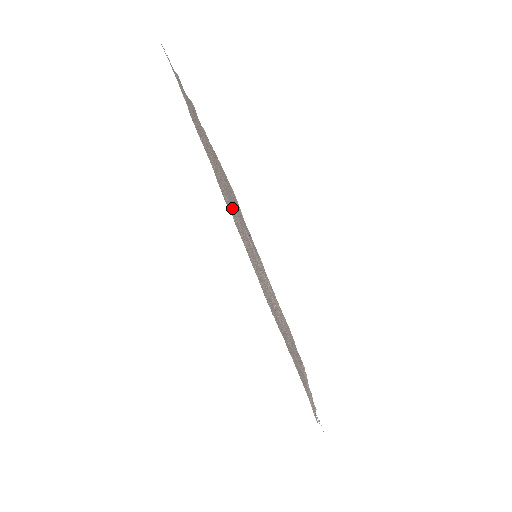
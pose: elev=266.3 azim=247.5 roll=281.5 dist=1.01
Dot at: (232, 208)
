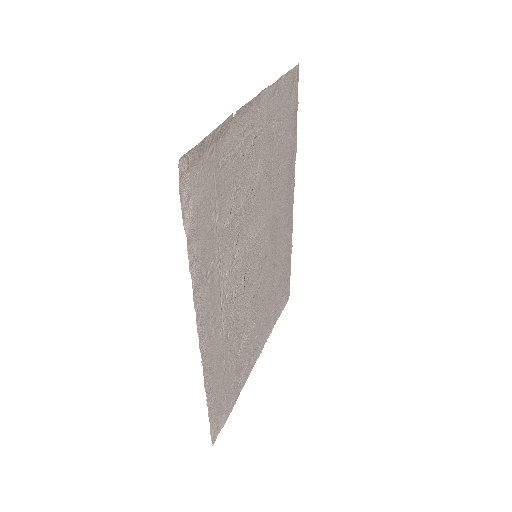
Dot at: (264, 151)
